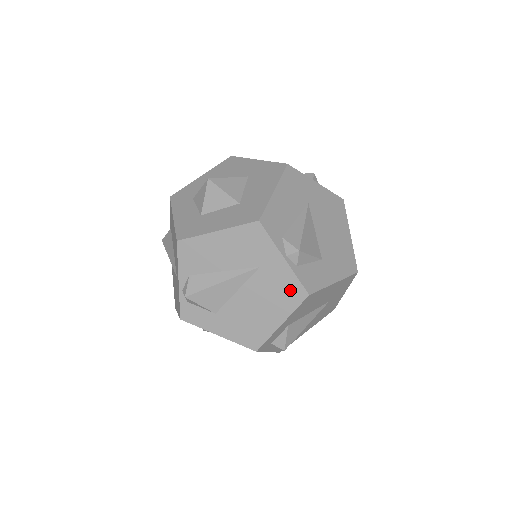
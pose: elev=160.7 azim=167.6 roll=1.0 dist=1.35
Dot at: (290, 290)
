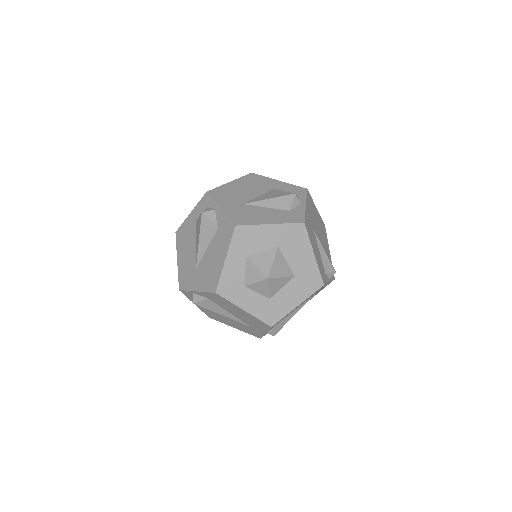
Dot at: occluded
